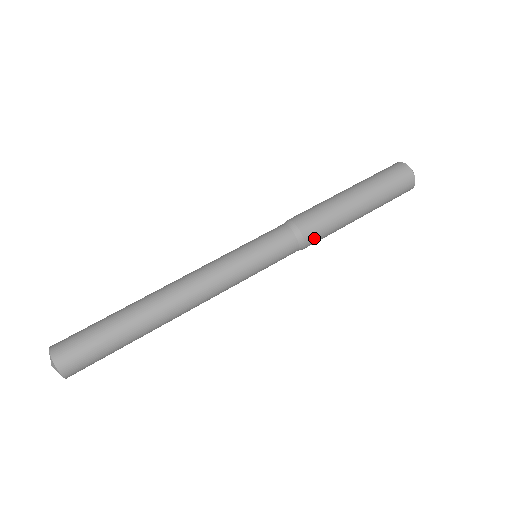
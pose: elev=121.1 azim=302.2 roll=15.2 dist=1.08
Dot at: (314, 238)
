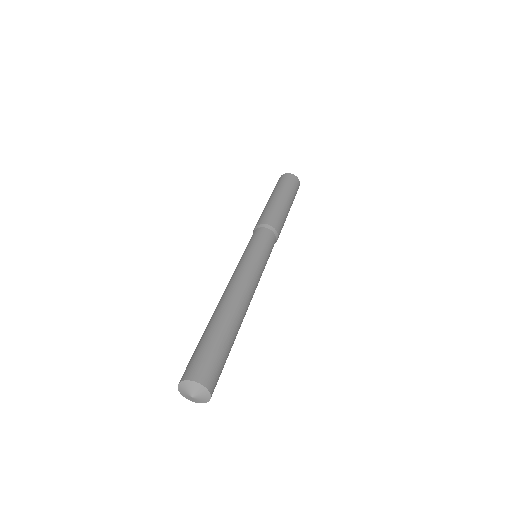
Dot at: occluded
